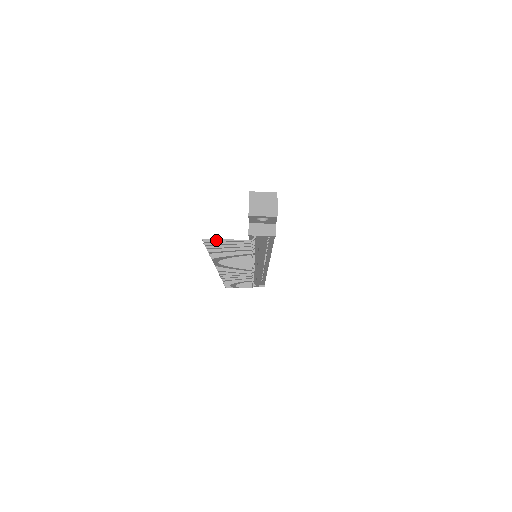
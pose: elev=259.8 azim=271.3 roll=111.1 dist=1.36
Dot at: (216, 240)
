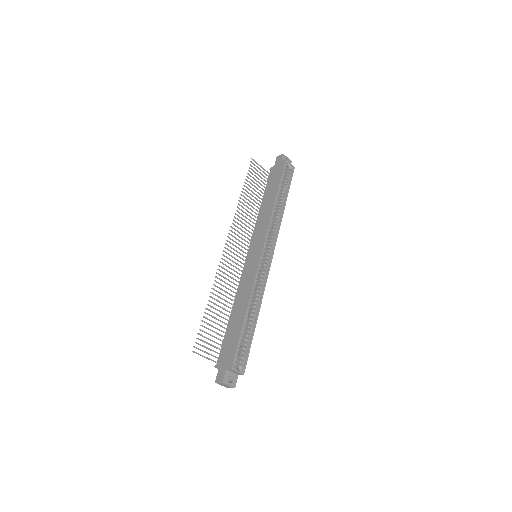
Dot at: occluded
